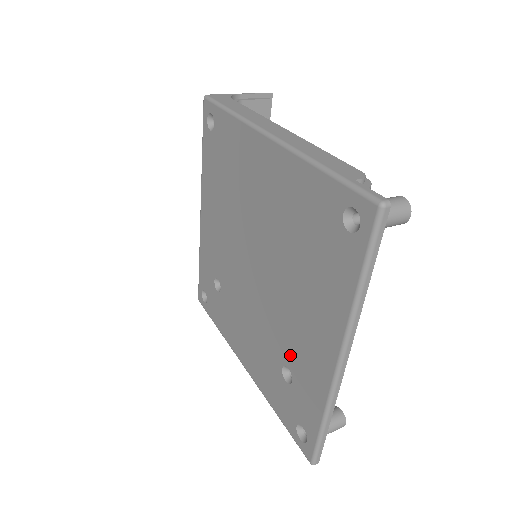
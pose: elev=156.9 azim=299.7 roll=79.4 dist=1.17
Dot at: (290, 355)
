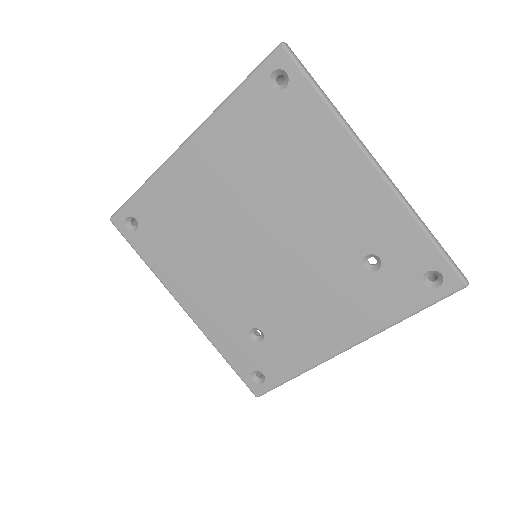
Dot at: (355, 242)
